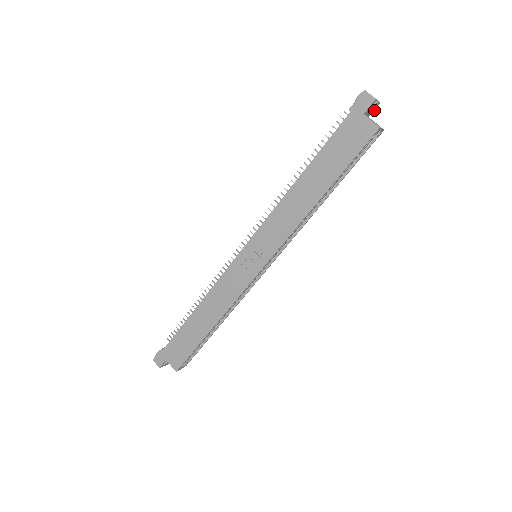
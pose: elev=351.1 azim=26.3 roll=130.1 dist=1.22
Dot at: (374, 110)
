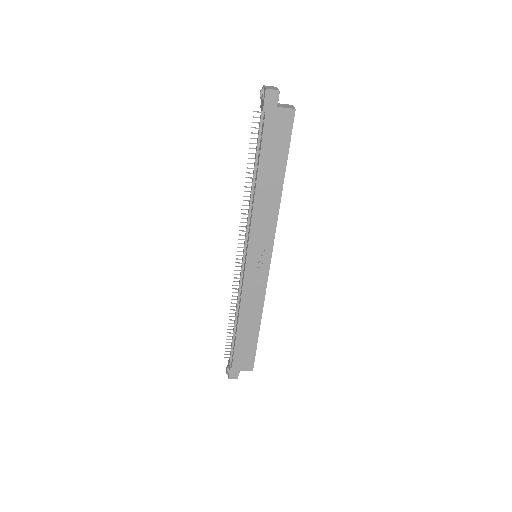
Dot at: occluded
